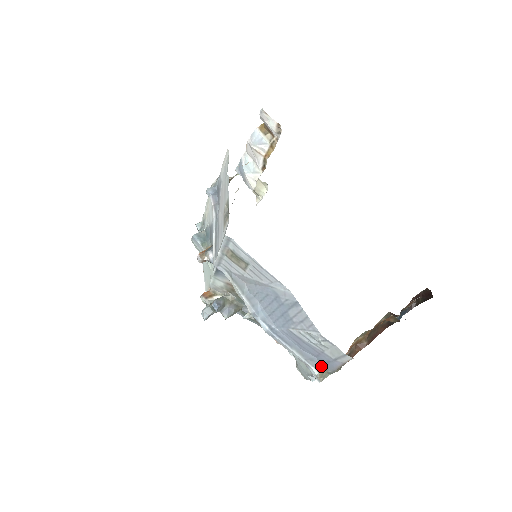
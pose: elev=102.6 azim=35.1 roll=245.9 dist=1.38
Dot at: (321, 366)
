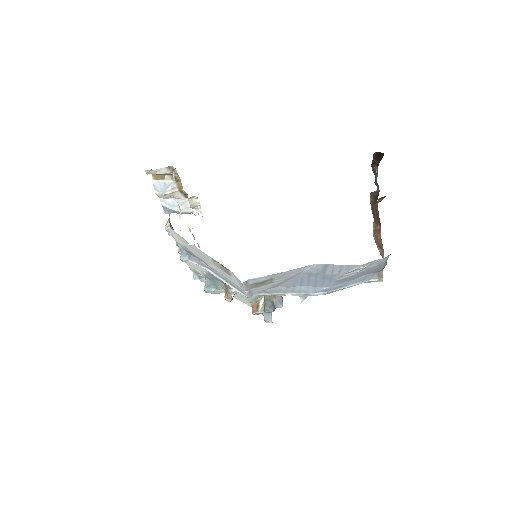
Dot at: (374, 274)
